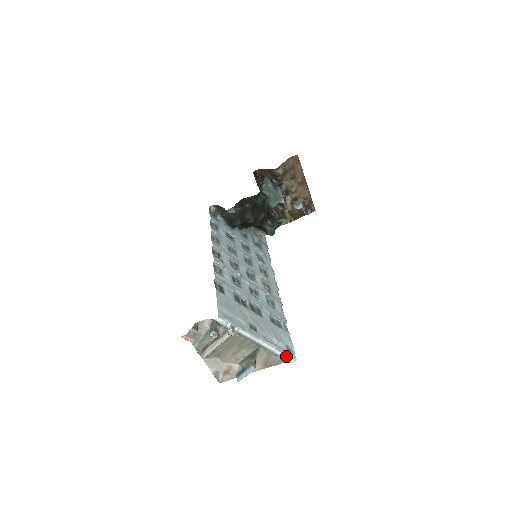
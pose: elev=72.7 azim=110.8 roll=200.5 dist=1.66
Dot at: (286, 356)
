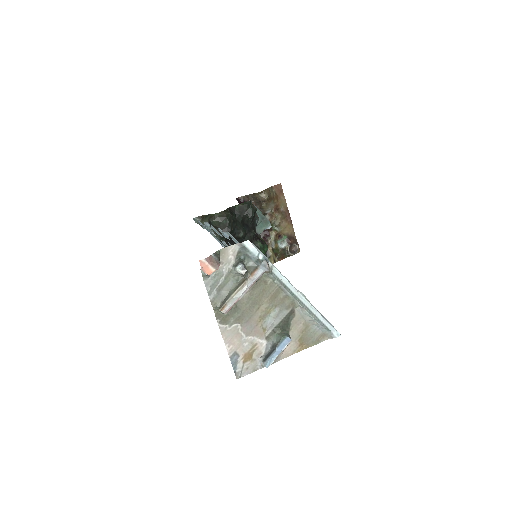
Dot at: (329, 324)
